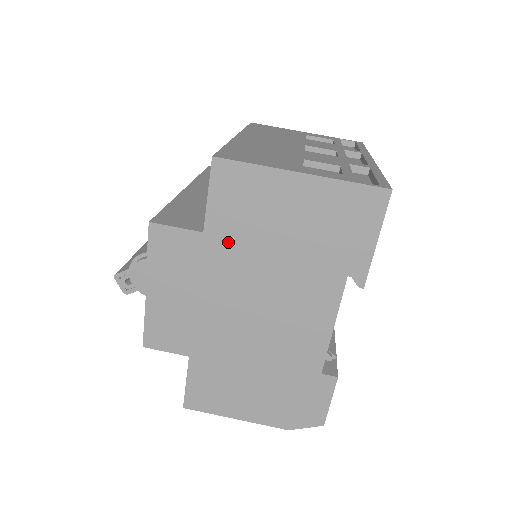
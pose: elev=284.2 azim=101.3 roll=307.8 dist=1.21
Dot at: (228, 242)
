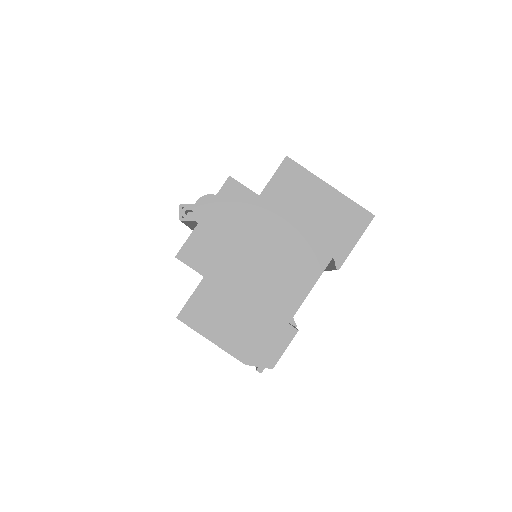
Dot at: (271, 208)
